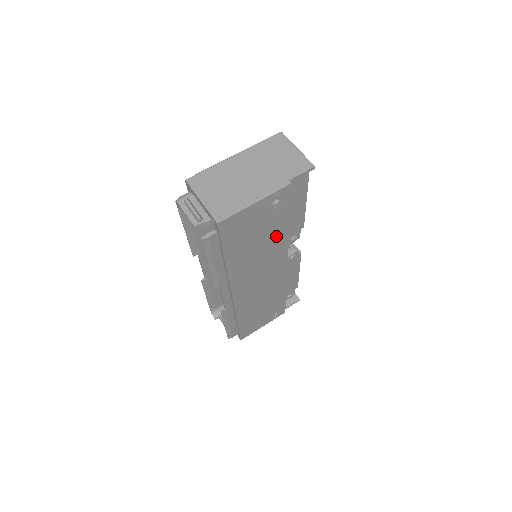
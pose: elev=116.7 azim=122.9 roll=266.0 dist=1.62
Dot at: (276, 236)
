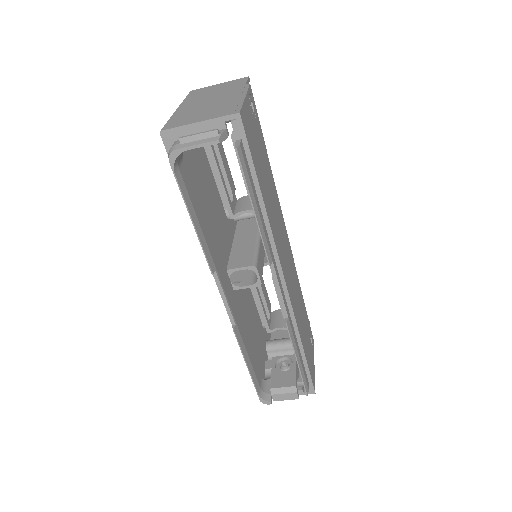
Dot at: (269, 174)
